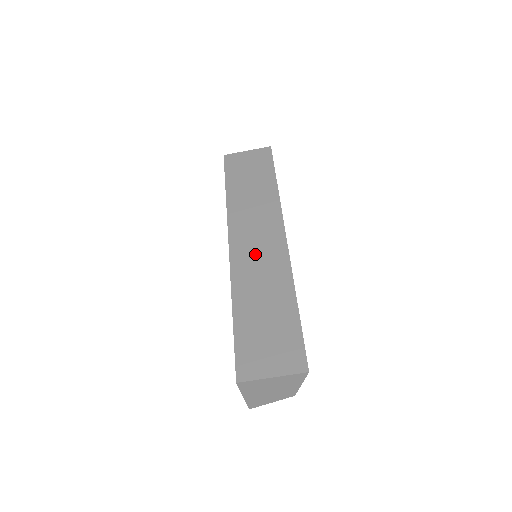
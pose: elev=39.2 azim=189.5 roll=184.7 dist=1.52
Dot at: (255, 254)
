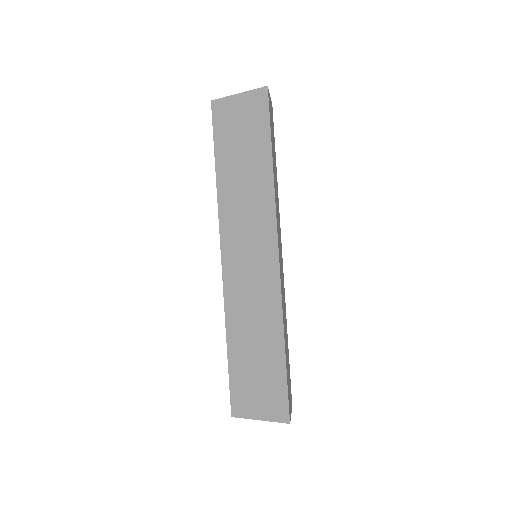
Dot at: (247, 276)
